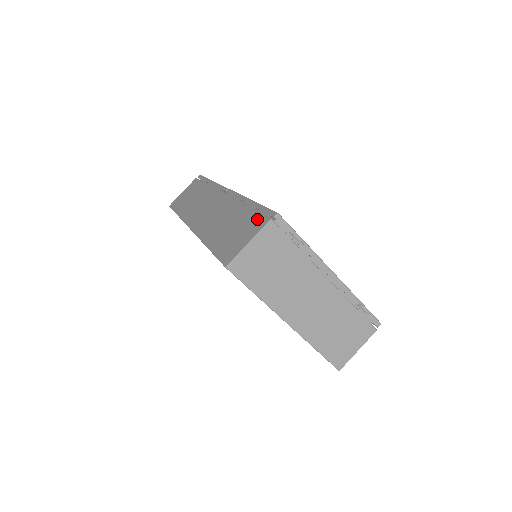
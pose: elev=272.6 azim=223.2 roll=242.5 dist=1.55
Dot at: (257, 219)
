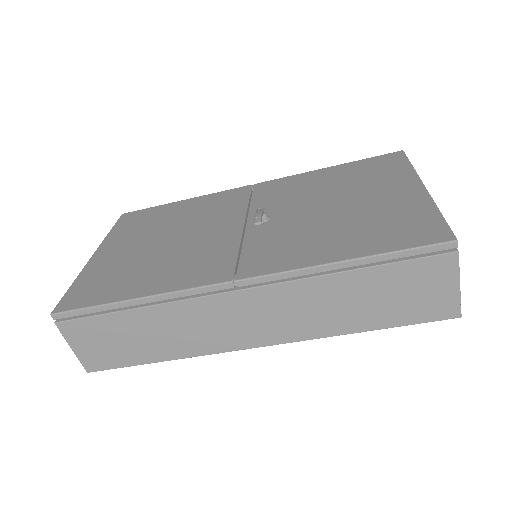
Dot at: (425, 266)
